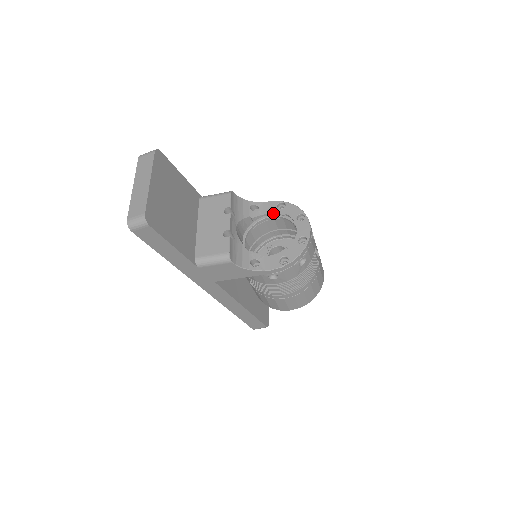
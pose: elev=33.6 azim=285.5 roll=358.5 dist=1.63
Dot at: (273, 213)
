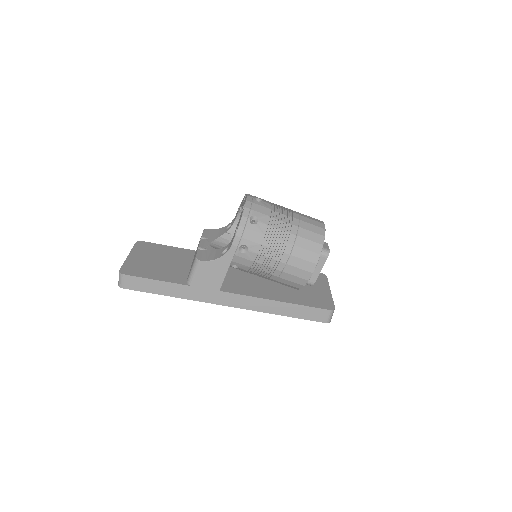
Dot at: (237, 216)
